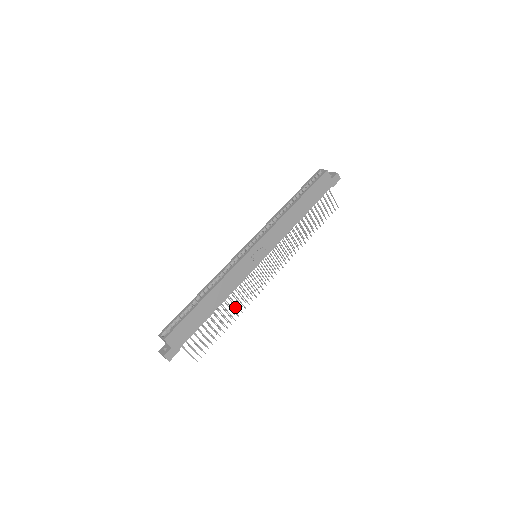
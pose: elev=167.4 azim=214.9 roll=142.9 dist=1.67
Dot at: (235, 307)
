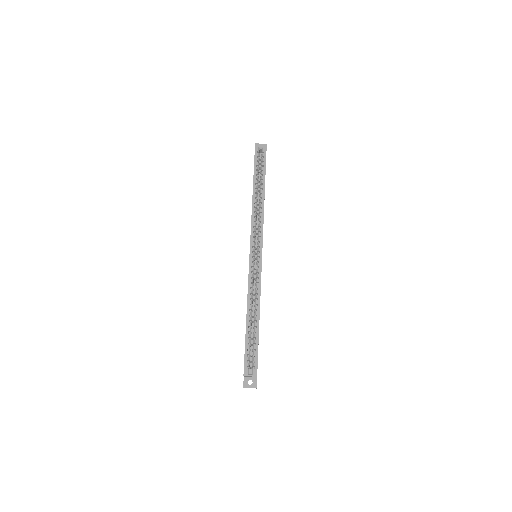
Dot at: occluded
